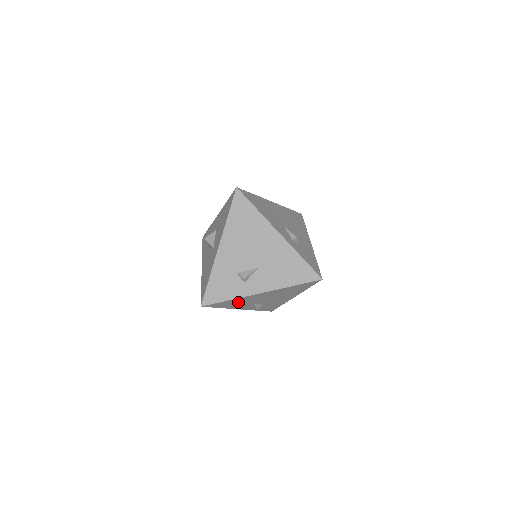
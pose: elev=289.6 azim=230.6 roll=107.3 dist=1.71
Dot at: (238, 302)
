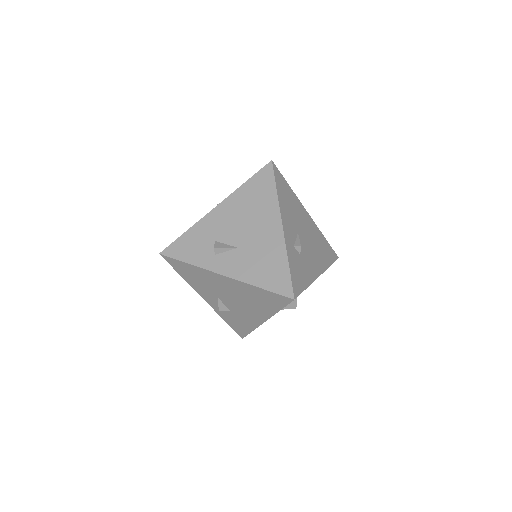
Dot at: (200, 278)
